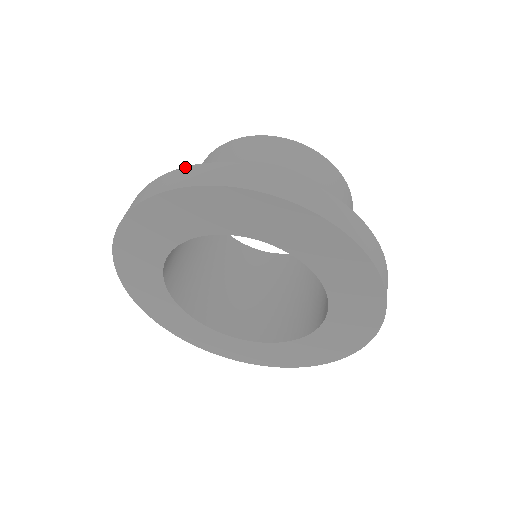
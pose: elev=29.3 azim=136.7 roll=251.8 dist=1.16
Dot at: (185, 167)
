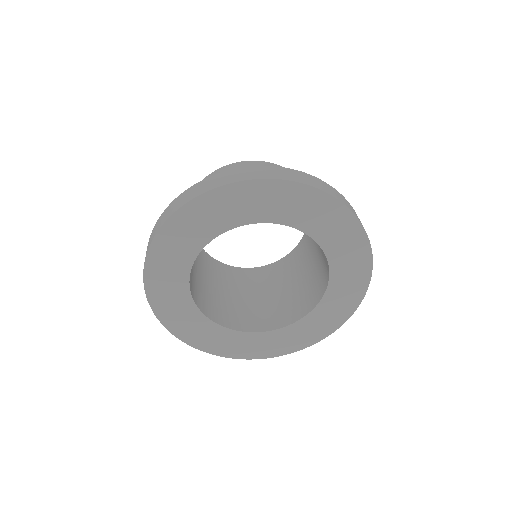
Dot at: (216, 174)
